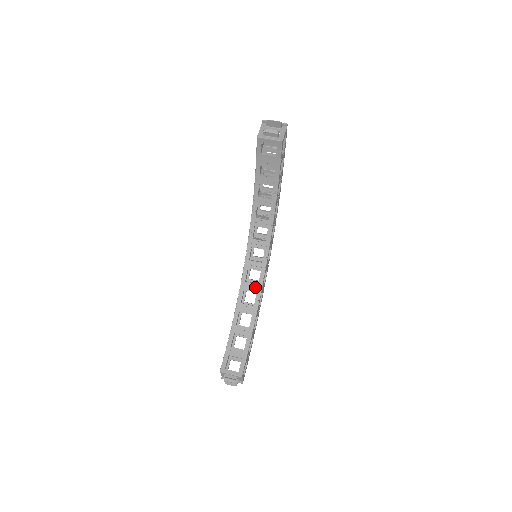
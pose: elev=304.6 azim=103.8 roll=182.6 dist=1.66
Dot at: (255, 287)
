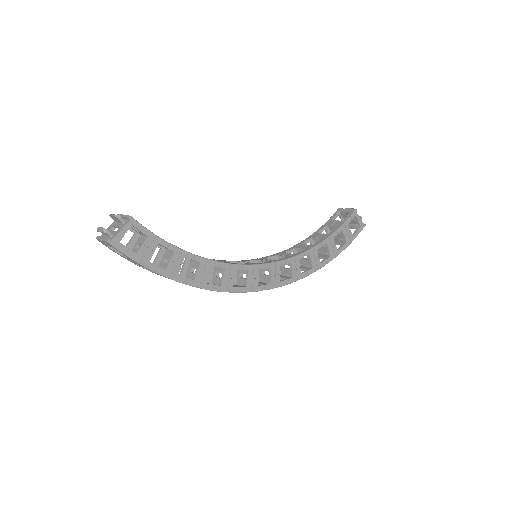
Dot at: occluded
